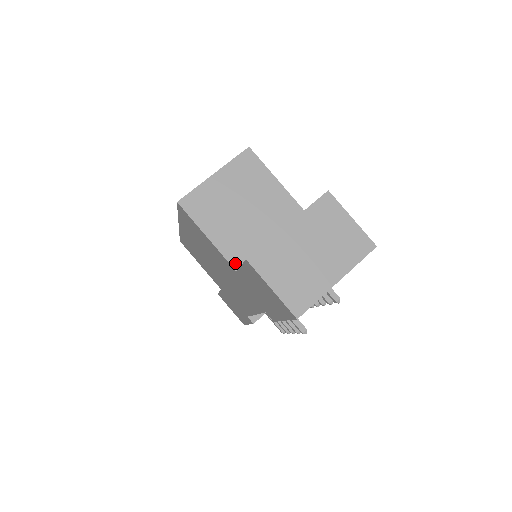
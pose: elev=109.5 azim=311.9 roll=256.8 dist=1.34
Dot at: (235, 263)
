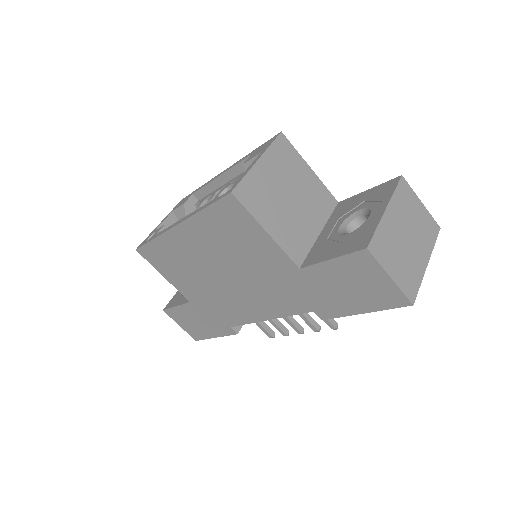
Dot at: (297, 260)
